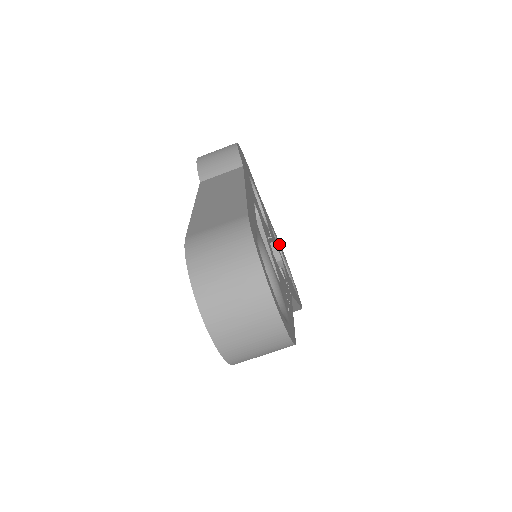
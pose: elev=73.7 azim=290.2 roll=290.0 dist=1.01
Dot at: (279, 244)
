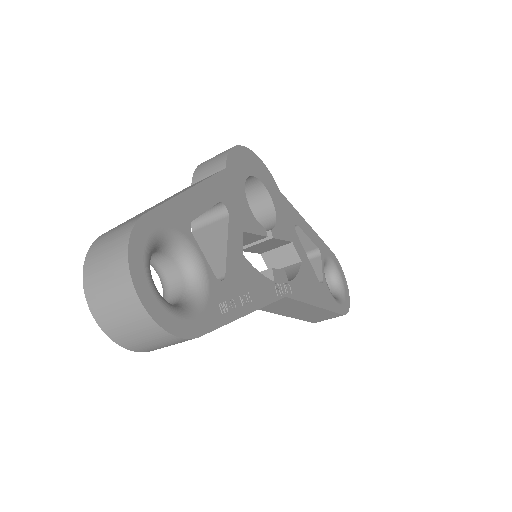
Dot at: (321, 246)
